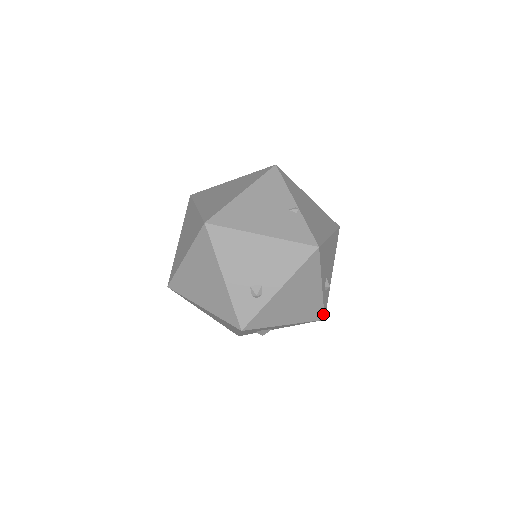
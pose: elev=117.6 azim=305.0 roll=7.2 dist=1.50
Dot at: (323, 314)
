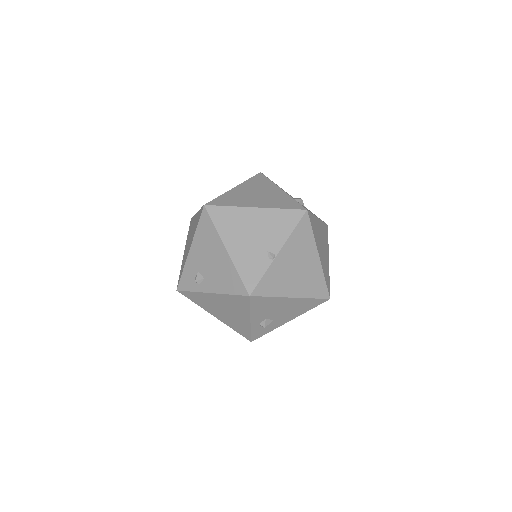
Dot at: (250, 338)
